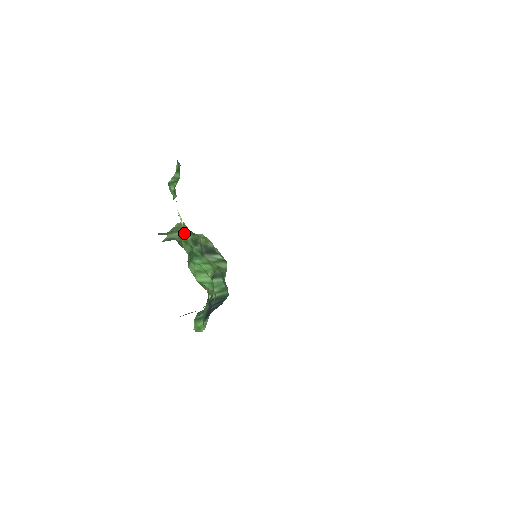
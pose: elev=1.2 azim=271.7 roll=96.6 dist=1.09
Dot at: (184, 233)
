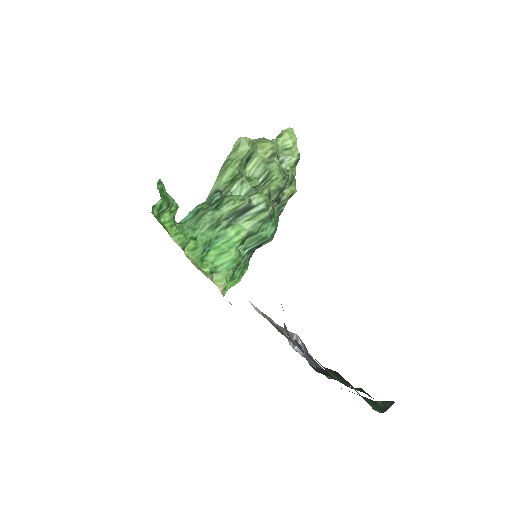
Dot at: (192, 241)
